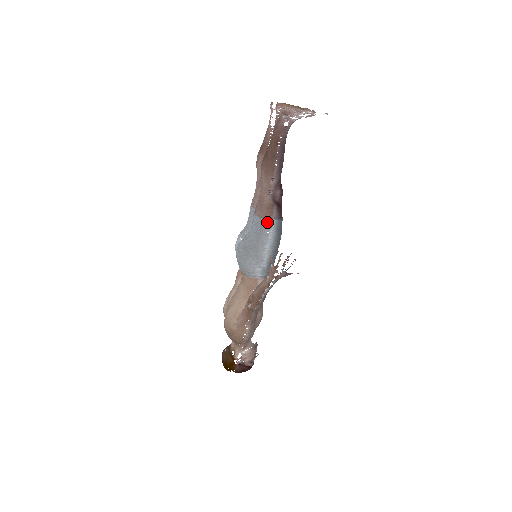
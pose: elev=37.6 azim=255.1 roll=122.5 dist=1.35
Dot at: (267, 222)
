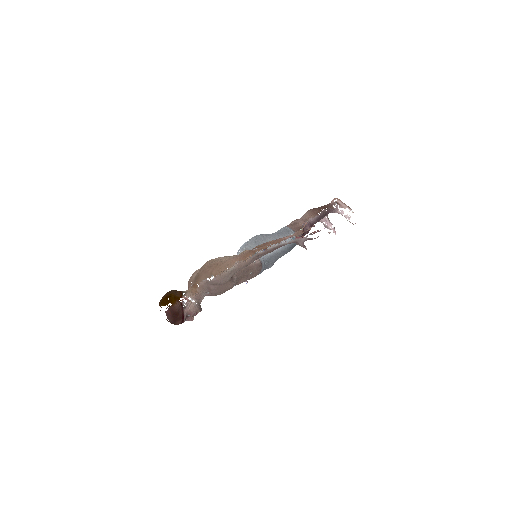
Dot at: (293, 232)
